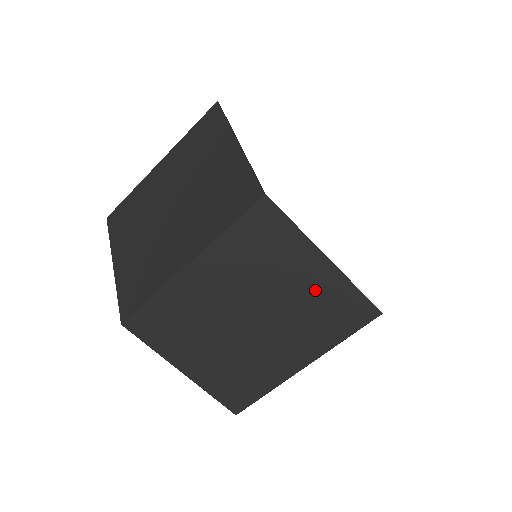
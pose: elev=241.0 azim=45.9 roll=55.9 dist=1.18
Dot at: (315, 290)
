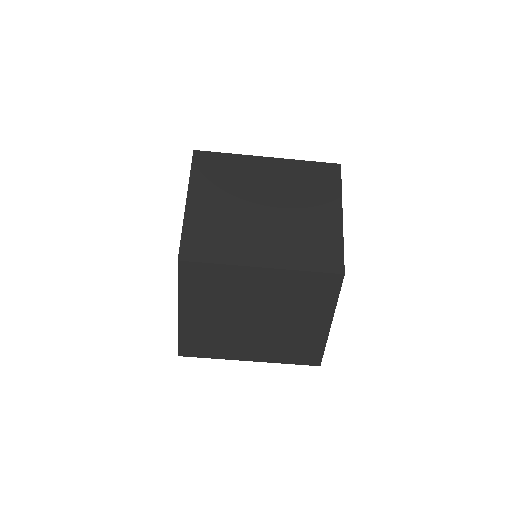
Dot at: (319, 226)
